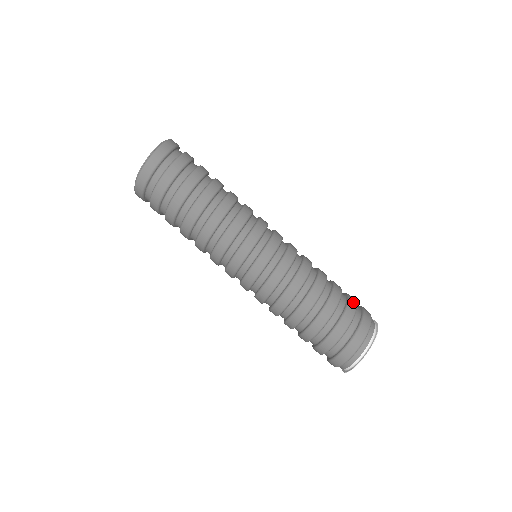
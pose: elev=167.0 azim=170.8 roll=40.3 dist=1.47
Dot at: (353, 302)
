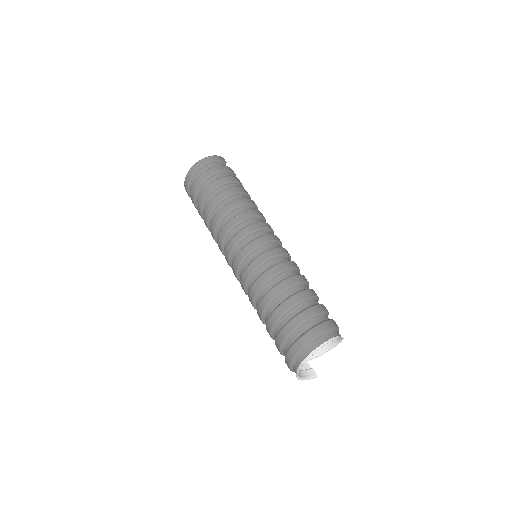
Dot at: (304, 316)
